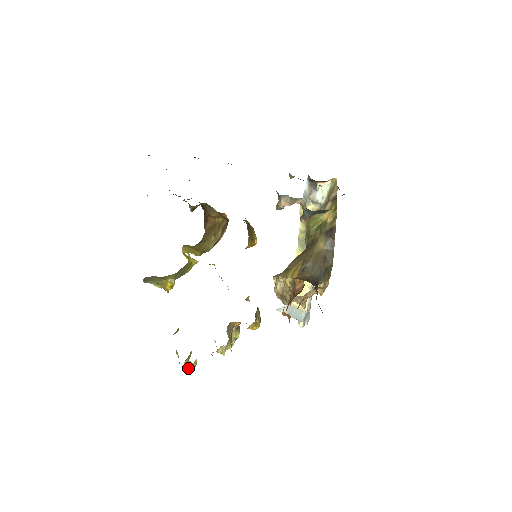
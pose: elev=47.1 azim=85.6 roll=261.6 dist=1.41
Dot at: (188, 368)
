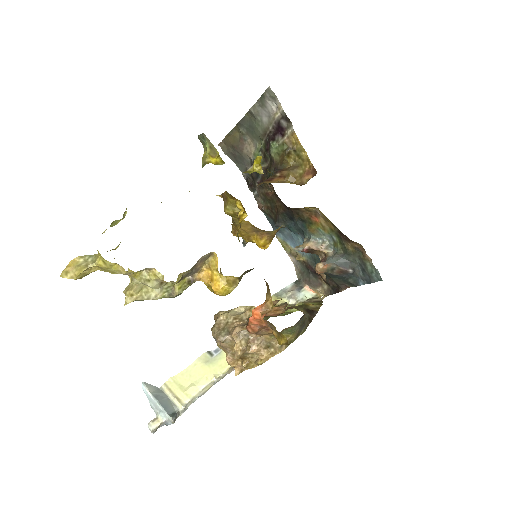
Dot at: (70, 267)
